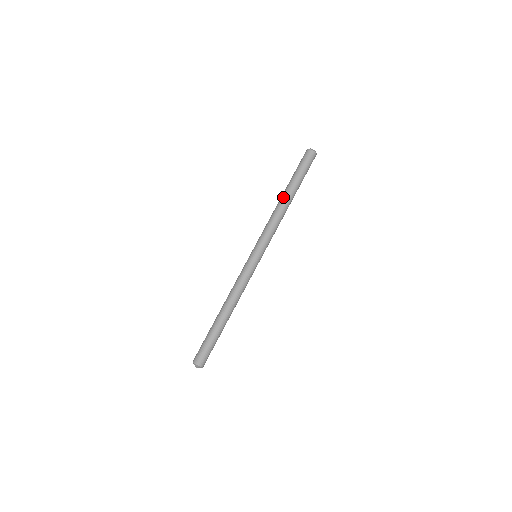
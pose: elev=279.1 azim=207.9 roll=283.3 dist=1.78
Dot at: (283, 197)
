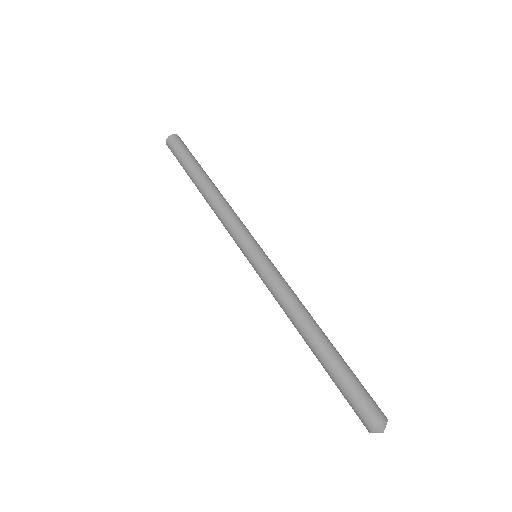
Dot at: (209, 183)
